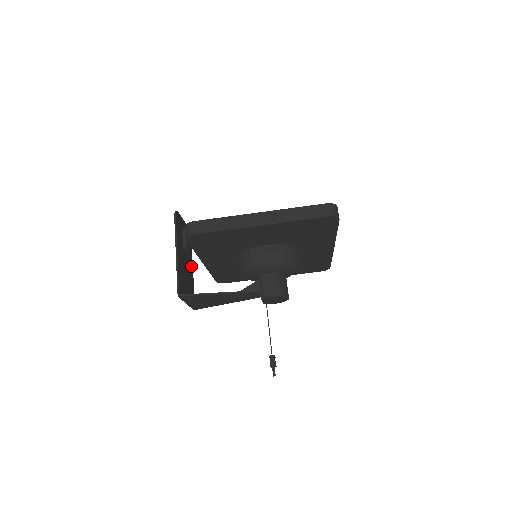
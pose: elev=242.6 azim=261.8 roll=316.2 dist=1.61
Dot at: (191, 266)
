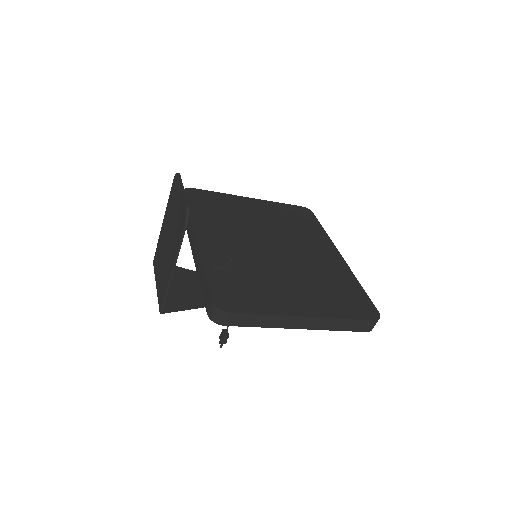
Dot at: occluded
